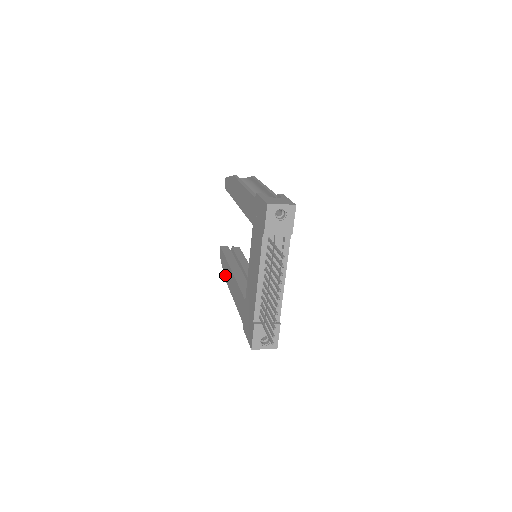
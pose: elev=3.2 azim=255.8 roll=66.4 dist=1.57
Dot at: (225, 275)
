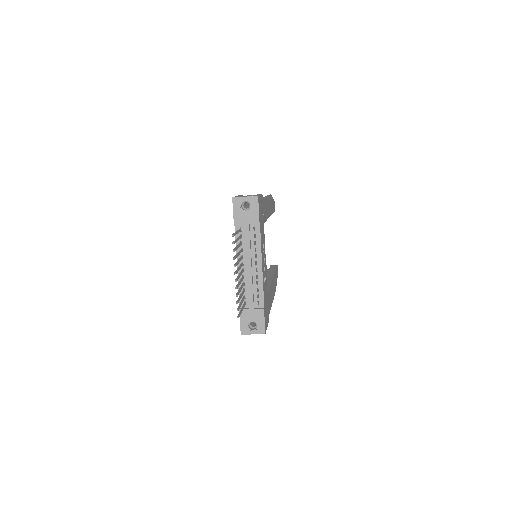
Dot at: occluded
